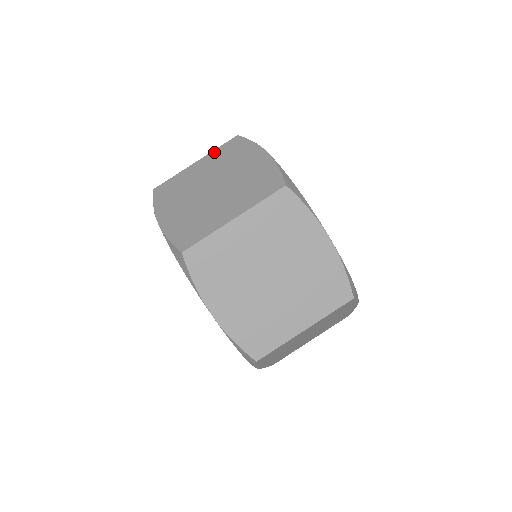
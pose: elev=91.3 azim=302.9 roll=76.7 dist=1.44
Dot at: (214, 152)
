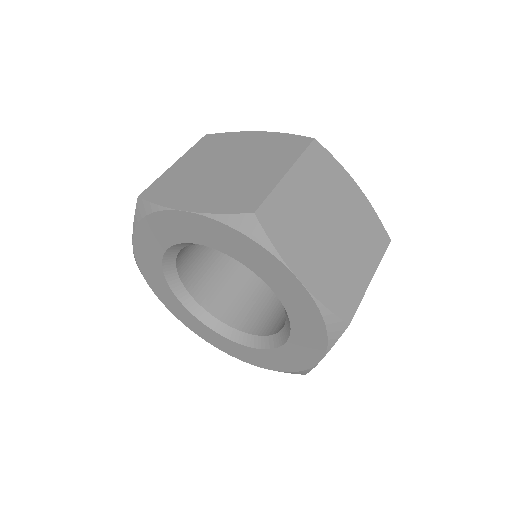
Dot at: (191, 151)
